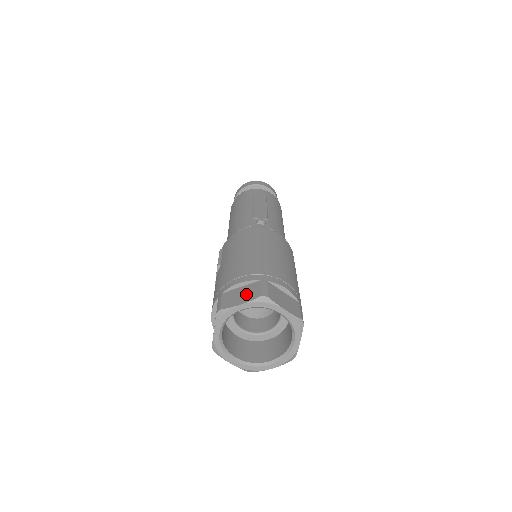
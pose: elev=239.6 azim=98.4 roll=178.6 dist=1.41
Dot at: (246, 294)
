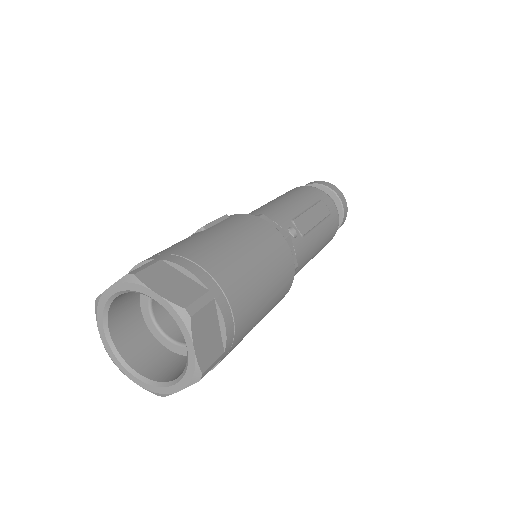
Dot at: (177, 288)
